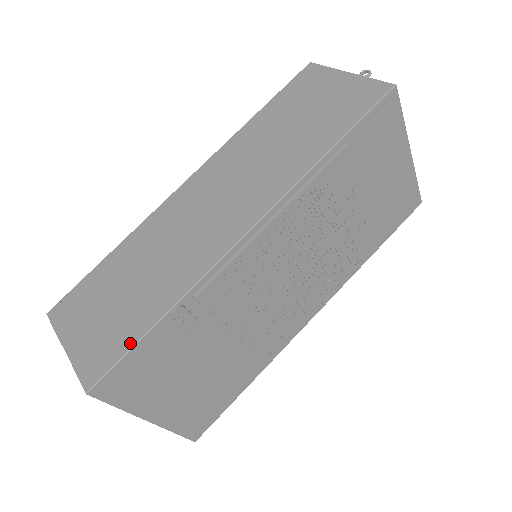
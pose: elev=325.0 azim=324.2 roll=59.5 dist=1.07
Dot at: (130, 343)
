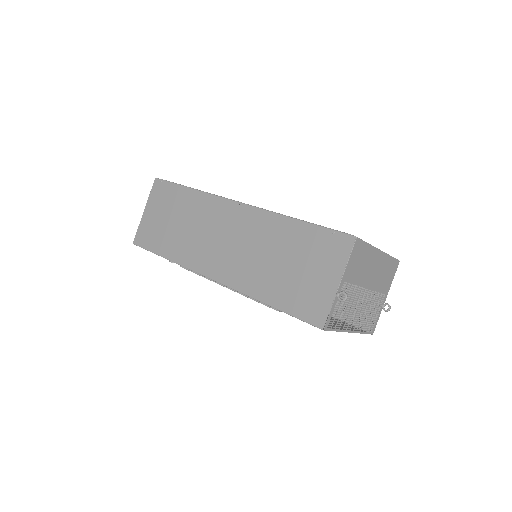
Dot at: (152, 249)
